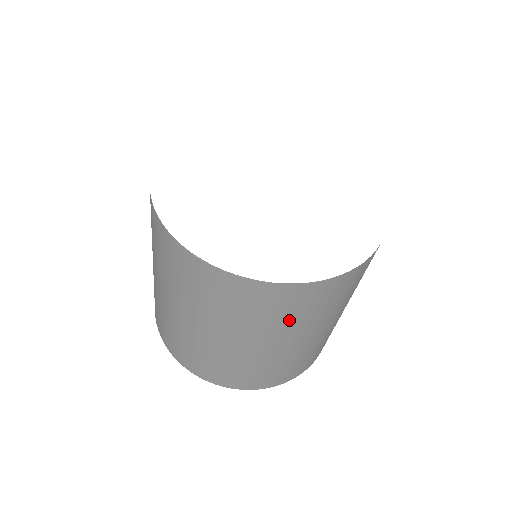
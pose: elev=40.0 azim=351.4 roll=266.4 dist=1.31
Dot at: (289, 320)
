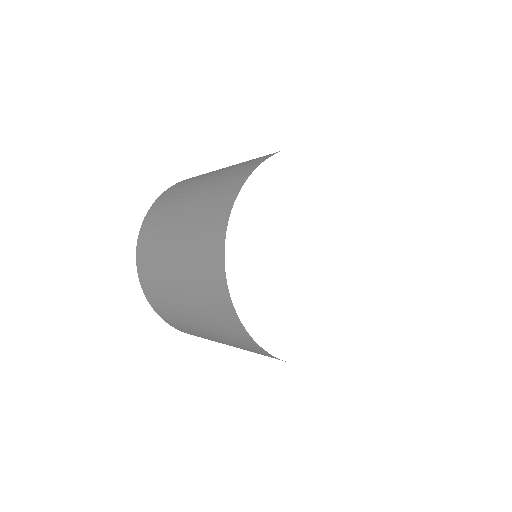
Dot at: occluded
